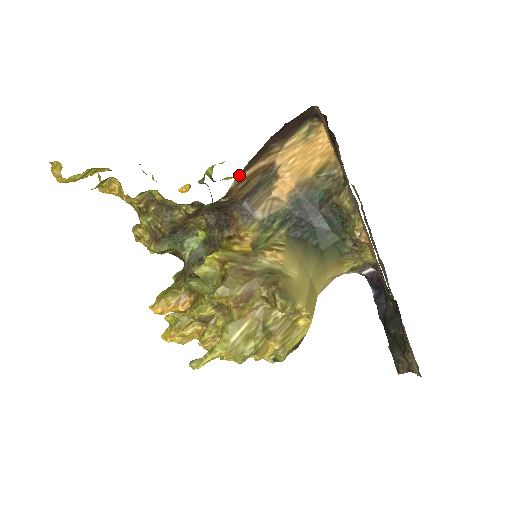
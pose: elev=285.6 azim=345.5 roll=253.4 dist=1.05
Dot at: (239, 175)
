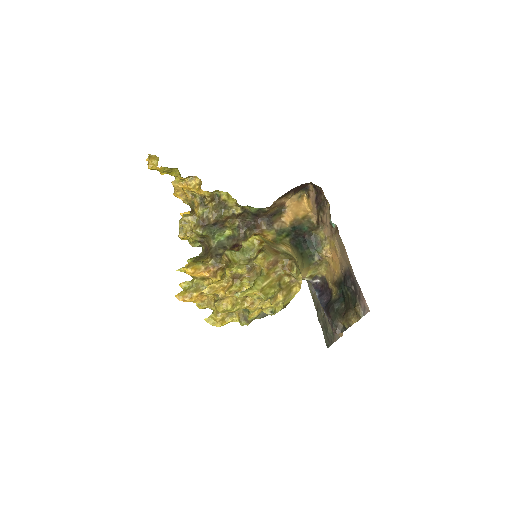
Dot at: (277, 199)
